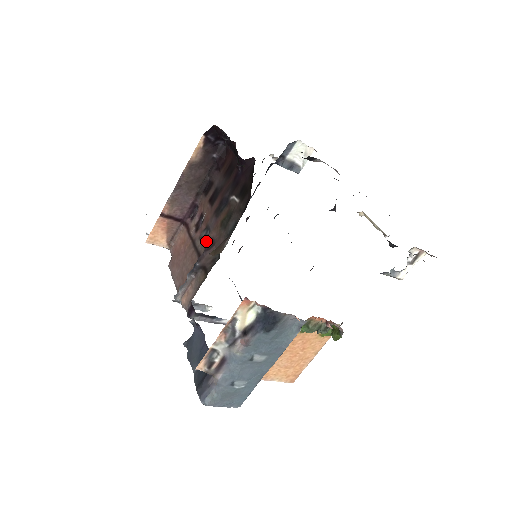
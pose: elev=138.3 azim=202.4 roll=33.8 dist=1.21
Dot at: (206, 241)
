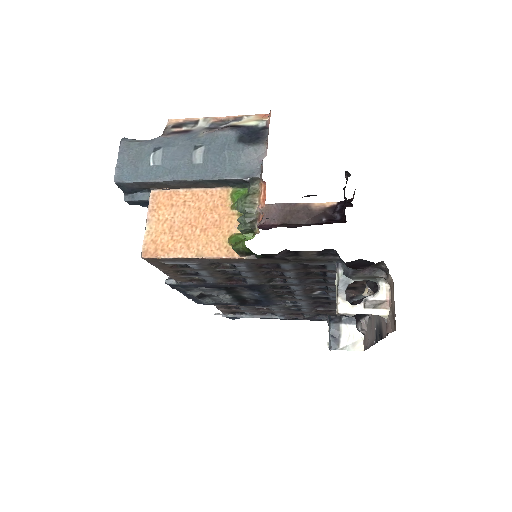
Dot at: occluded
